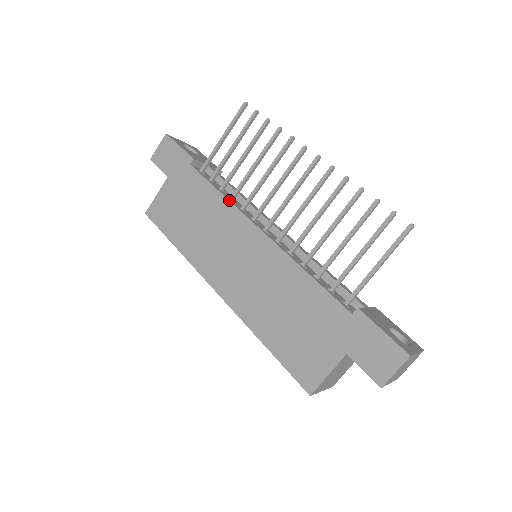
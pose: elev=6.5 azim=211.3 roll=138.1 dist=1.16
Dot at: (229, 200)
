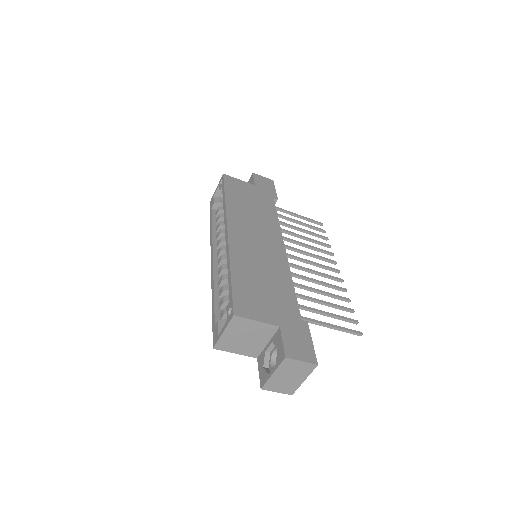
Dot at: occluded
